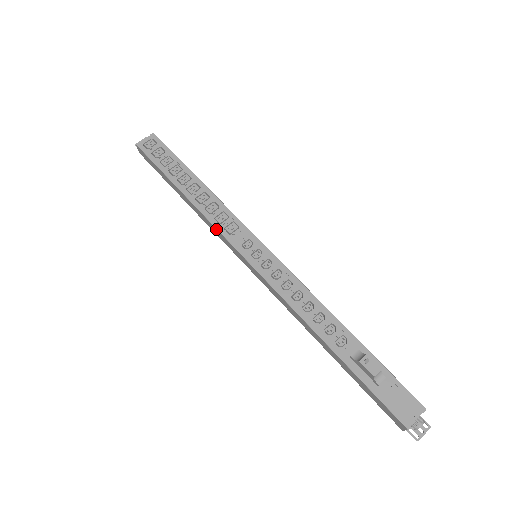
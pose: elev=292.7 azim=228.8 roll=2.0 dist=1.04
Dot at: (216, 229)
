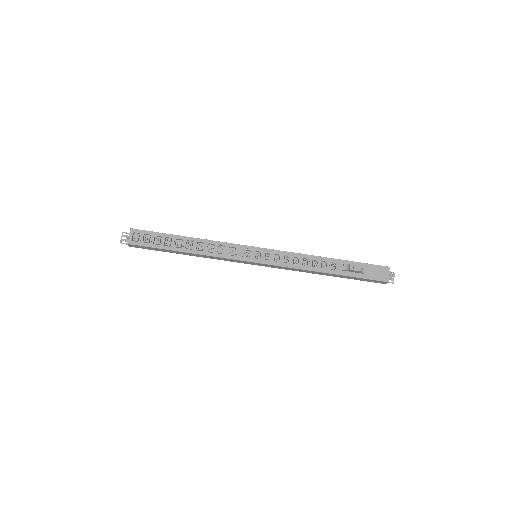
Dot at: (224, 258)
